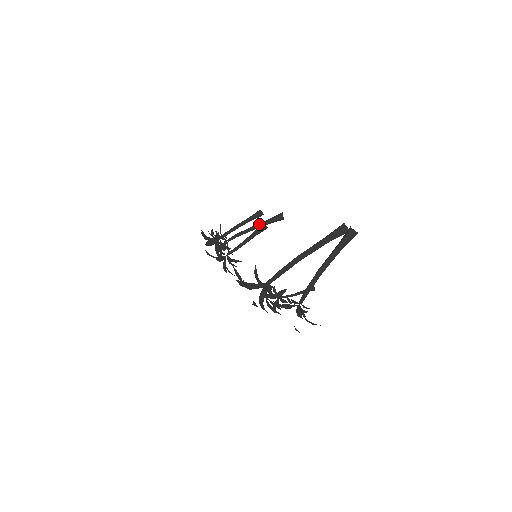
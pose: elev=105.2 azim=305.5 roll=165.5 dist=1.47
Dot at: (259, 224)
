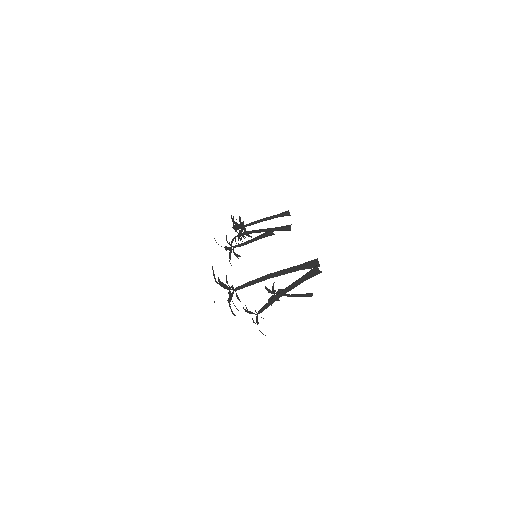
Dot at: (269, 229)
